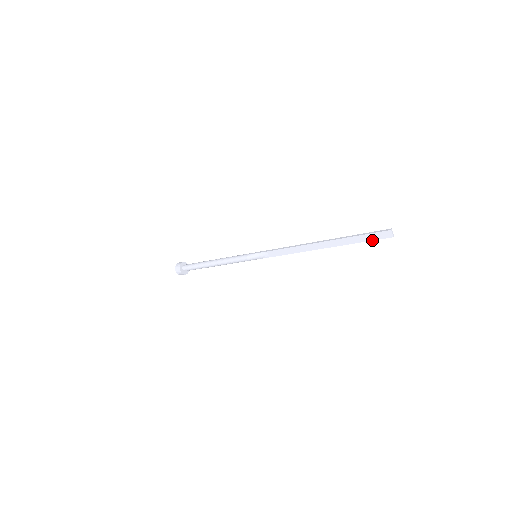
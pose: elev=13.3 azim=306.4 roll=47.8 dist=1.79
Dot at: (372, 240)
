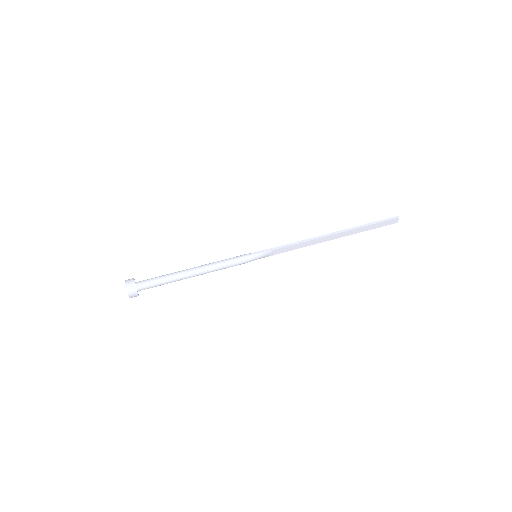
Dot at: occluded
